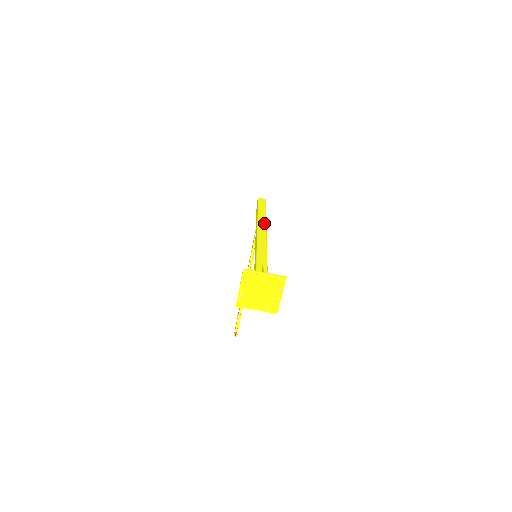
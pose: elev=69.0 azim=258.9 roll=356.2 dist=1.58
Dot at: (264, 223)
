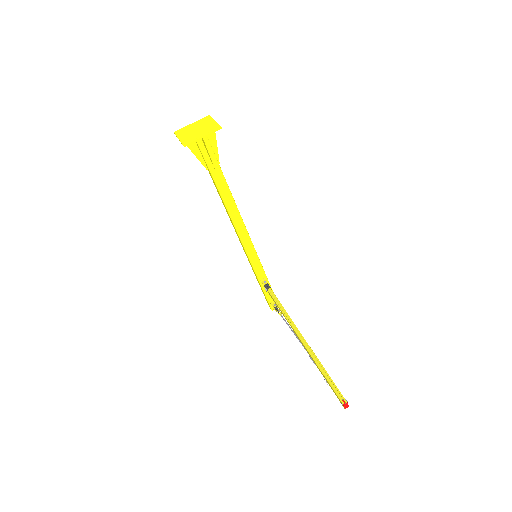
Dot at: occluded
